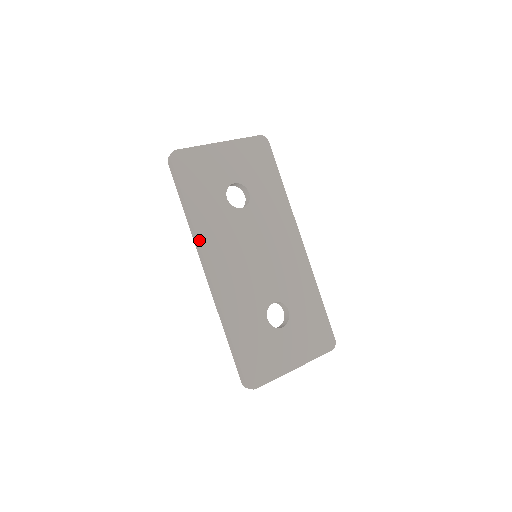
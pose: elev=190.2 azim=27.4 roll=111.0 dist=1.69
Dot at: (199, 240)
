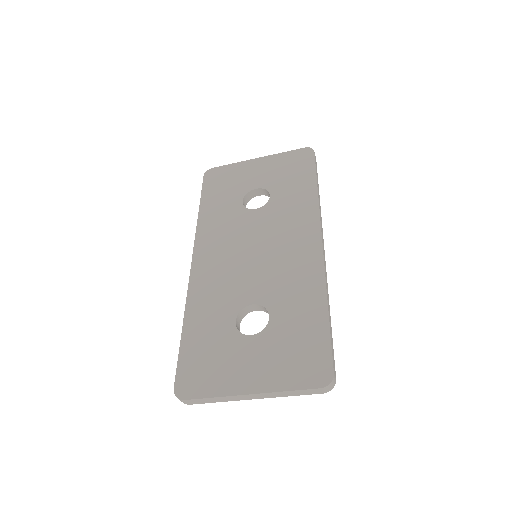
Dot at: (197, 235)
